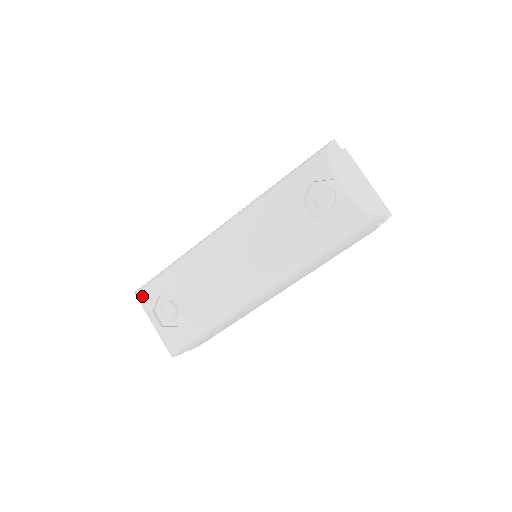
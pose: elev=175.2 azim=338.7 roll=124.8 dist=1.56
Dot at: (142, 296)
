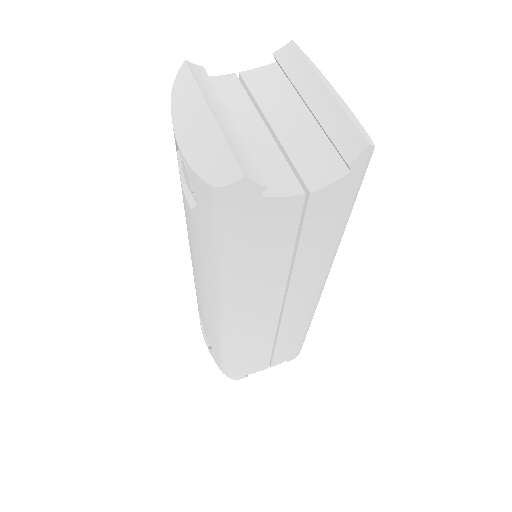
Dot at: occluded
